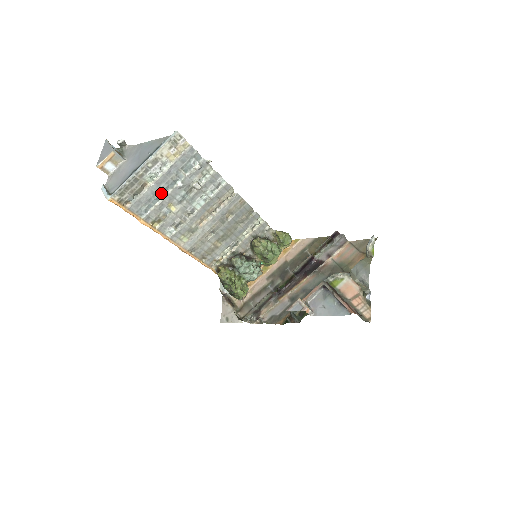
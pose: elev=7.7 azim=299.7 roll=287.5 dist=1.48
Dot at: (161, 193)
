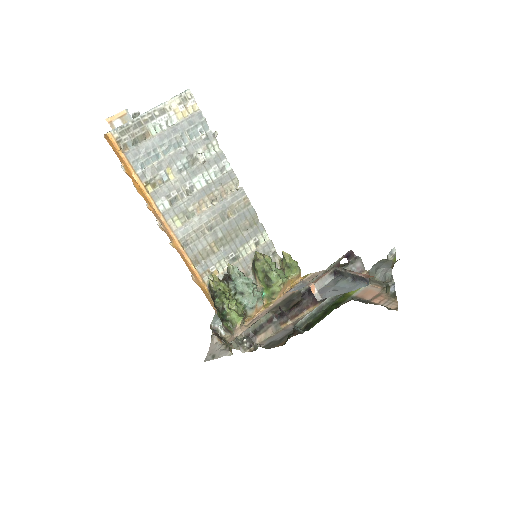
Dot at: (162, 152)
